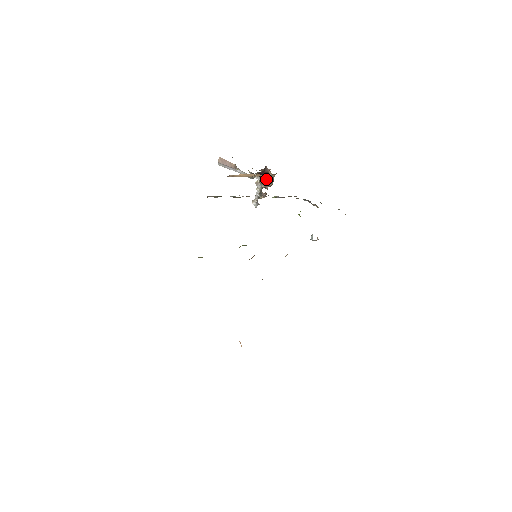
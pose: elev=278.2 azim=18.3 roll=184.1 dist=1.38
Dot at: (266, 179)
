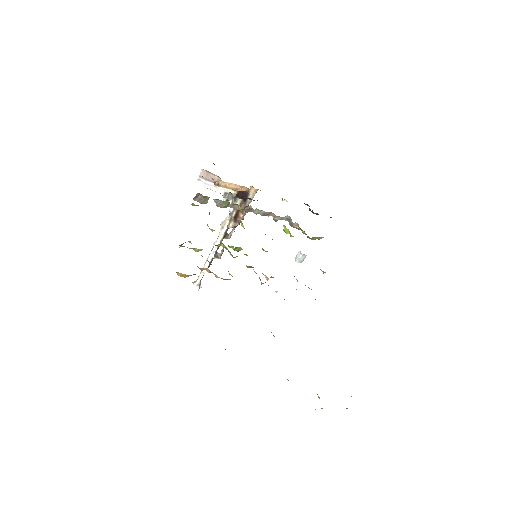
Dot at: occluded
